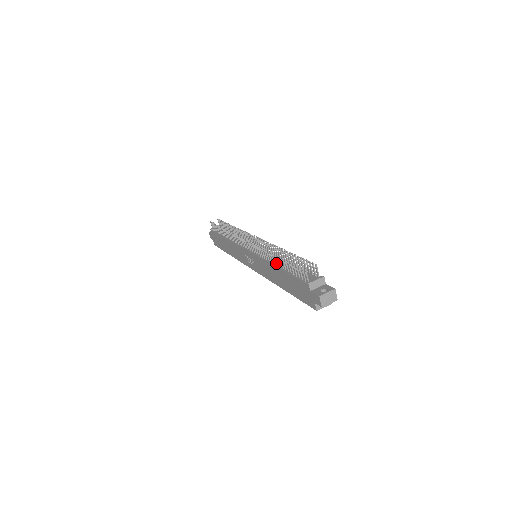
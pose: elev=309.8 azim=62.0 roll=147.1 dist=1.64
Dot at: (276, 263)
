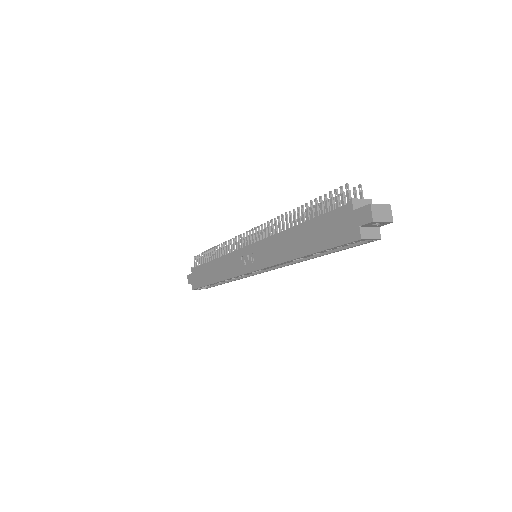
Dot at: (294, 223)
